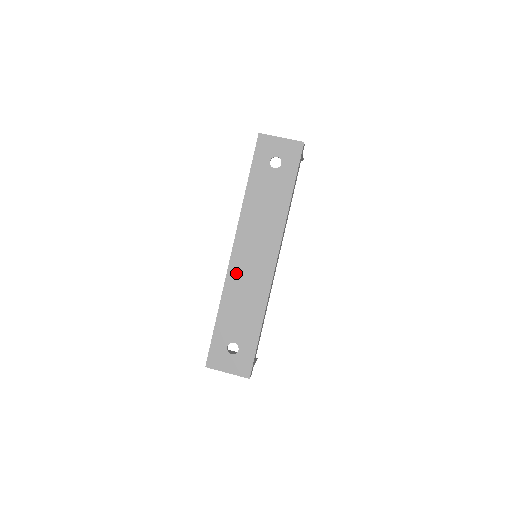
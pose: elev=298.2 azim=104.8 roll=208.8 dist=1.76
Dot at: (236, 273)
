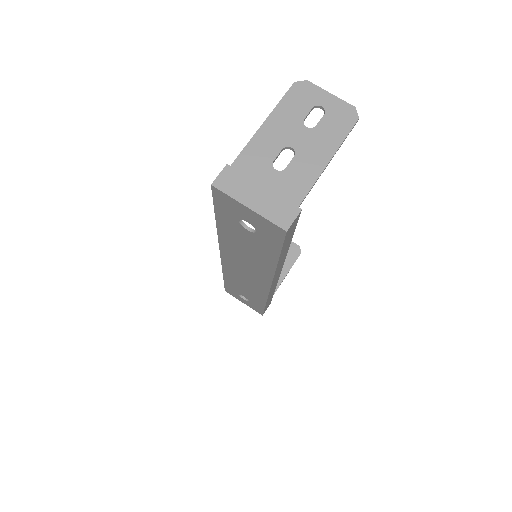
Dot at: (231, 269)
